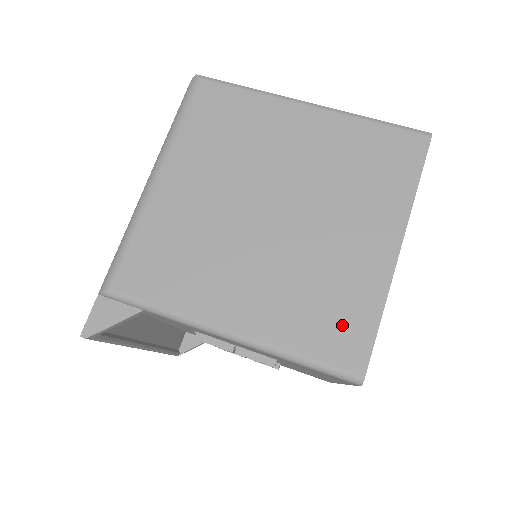
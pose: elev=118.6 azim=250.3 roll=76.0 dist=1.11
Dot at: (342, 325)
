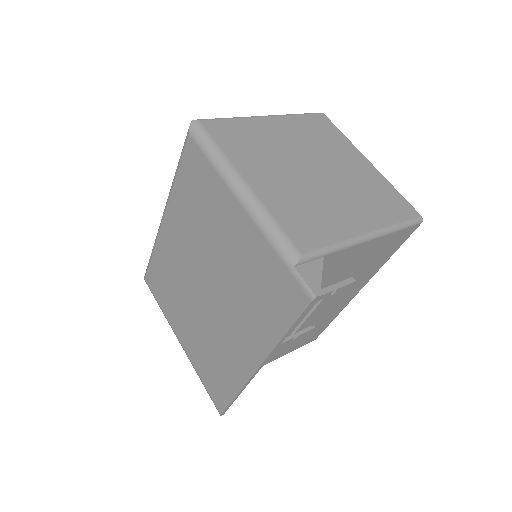
Dot at: (392, 201)
